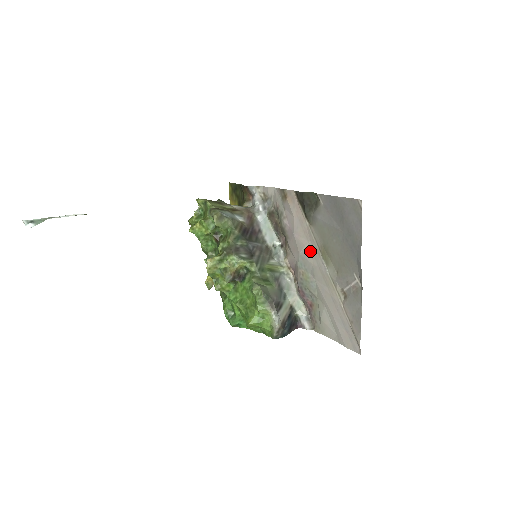
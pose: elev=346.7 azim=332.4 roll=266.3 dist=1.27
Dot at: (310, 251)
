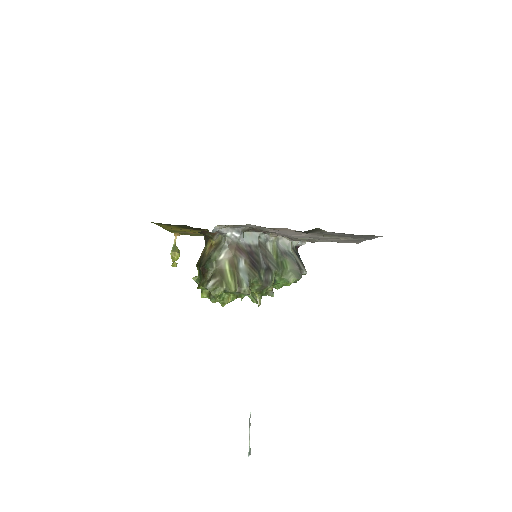
Dot at: (309, 236)
